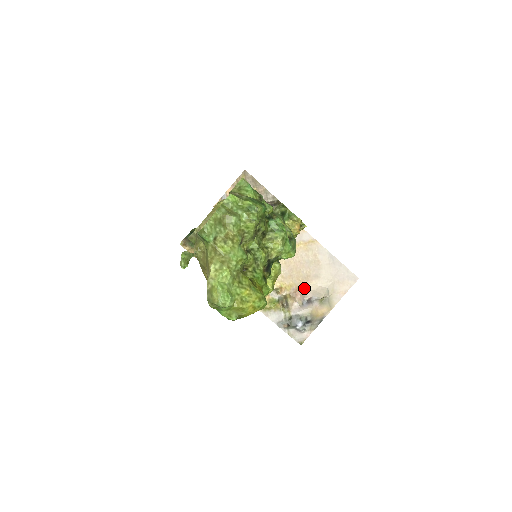
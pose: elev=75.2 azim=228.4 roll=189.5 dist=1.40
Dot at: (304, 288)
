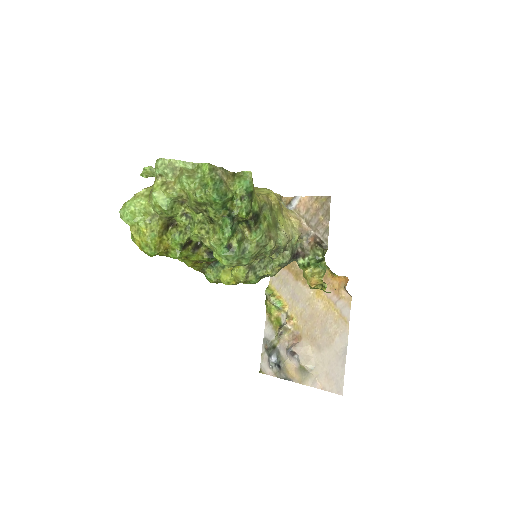
Dot at: (303, 342)
